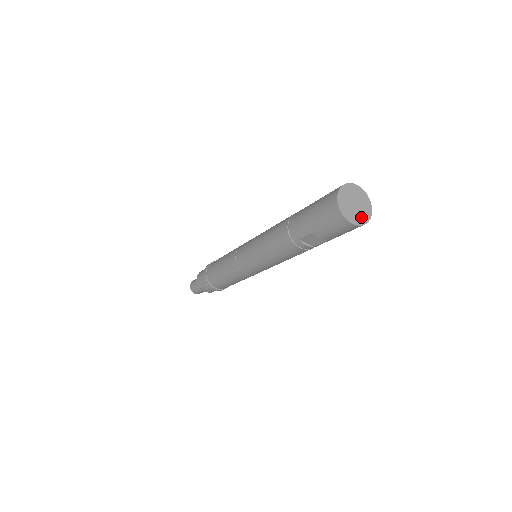
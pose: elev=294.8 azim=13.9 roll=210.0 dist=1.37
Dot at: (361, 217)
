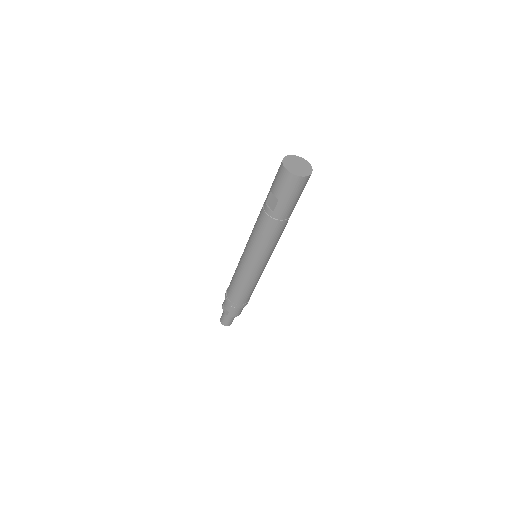
Dot at: (296, 172)
